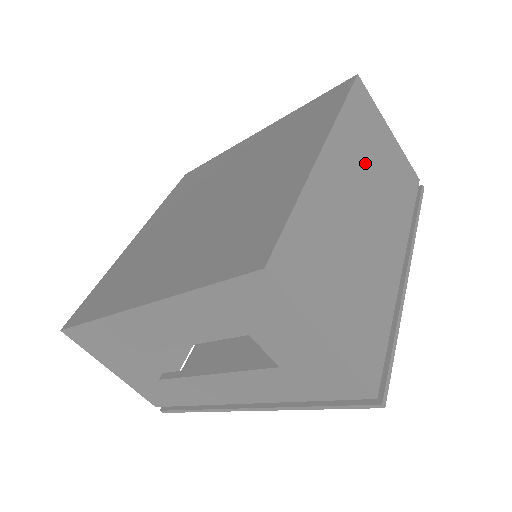
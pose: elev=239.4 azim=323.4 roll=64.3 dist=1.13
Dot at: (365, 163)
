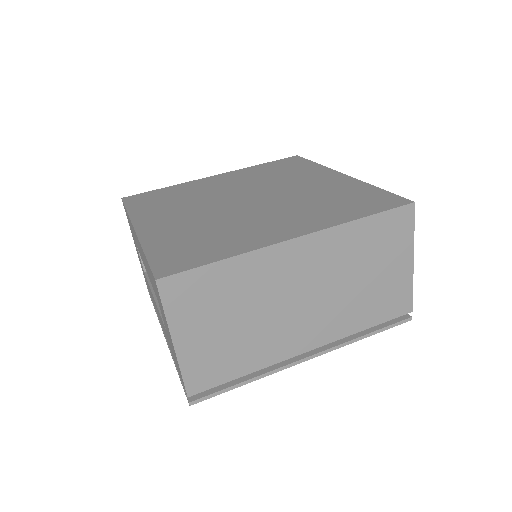
Dot at: (342, 269)
